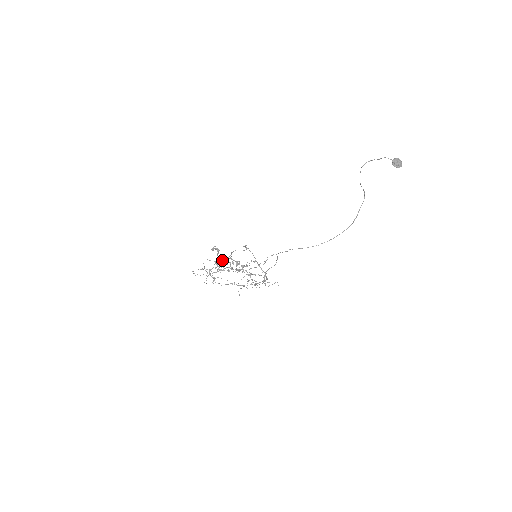
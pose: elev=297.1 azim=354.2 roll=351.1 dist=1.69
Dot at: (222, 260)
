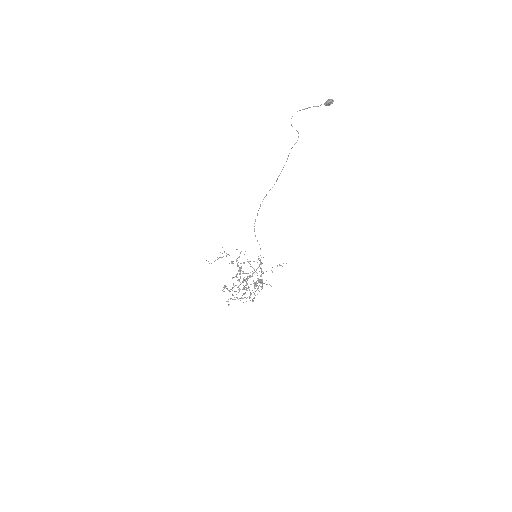
Dot at: occluded
